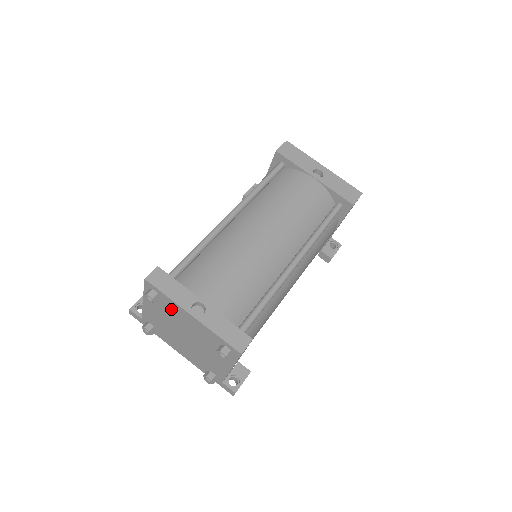
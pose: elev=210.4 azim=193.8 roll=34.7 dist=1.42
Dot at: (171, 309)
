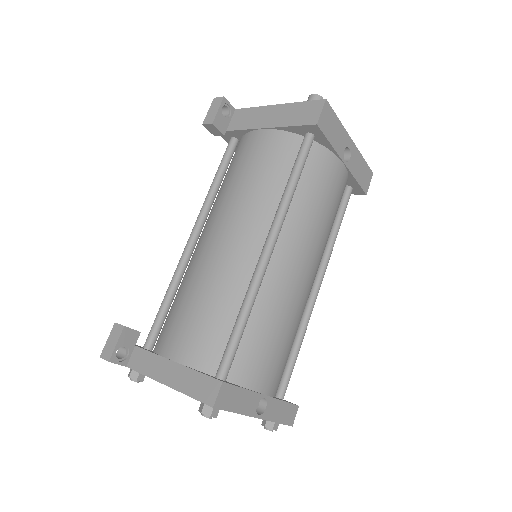
Dot at: occluded
